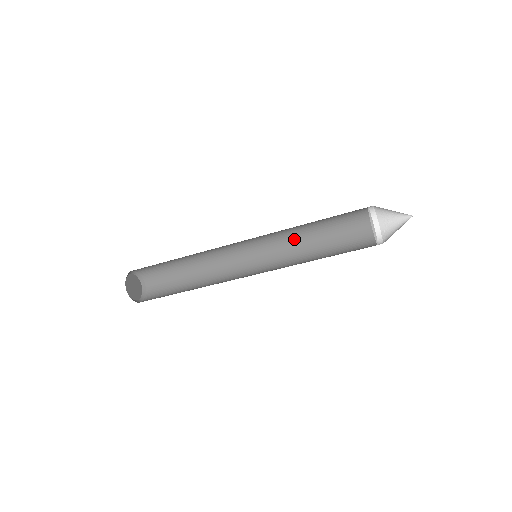
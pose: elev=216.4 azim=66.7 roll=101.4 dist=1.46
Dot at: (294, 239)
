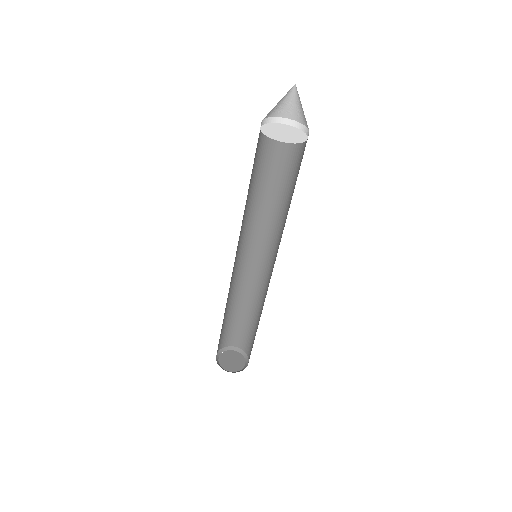
Dot at: (282, 218)
